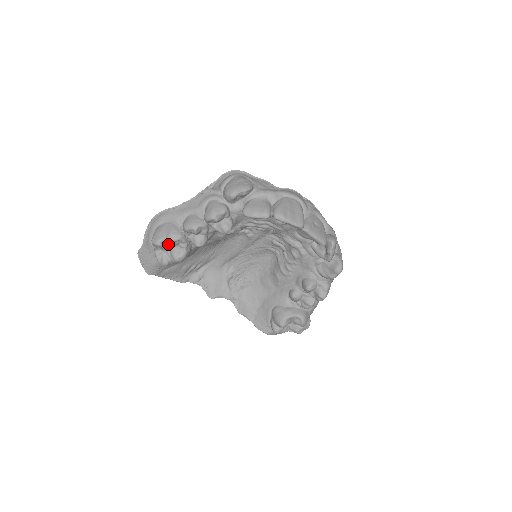
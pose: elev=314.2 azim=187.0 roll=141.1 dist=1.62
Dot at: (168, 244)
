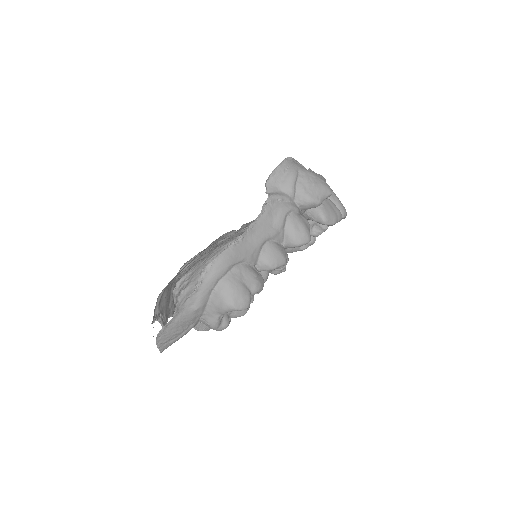
Dot at: occluded
